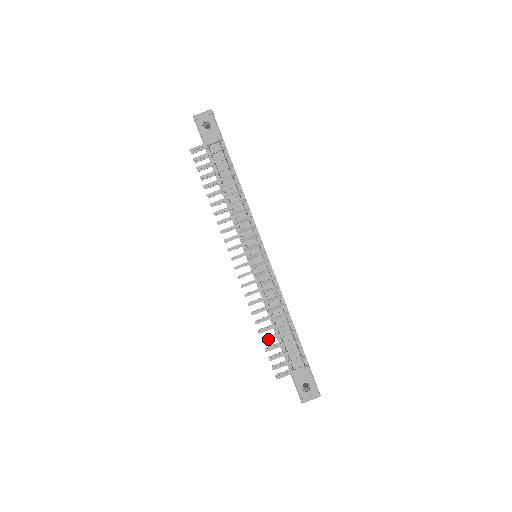
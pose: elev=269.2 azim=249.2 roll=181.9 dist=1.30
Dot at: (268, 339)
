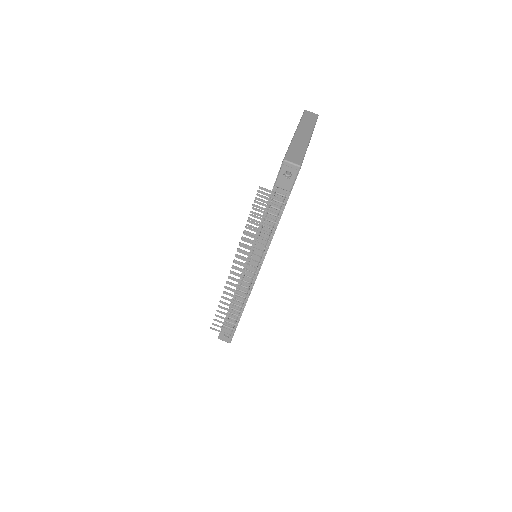
Dot at: (221, 312)
